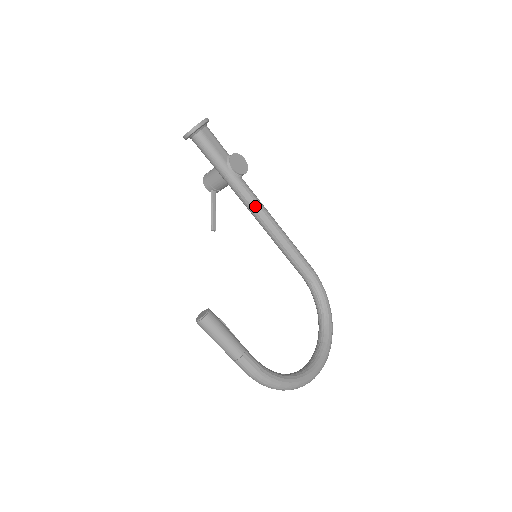
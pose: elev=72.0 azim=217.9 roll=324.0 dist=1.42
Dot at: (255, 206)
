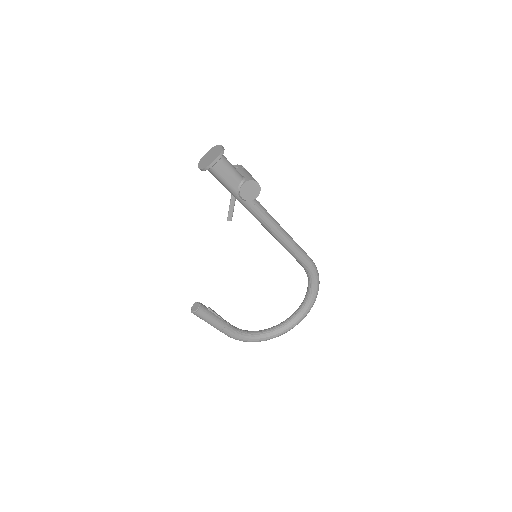
Dot at: (262, 222)
